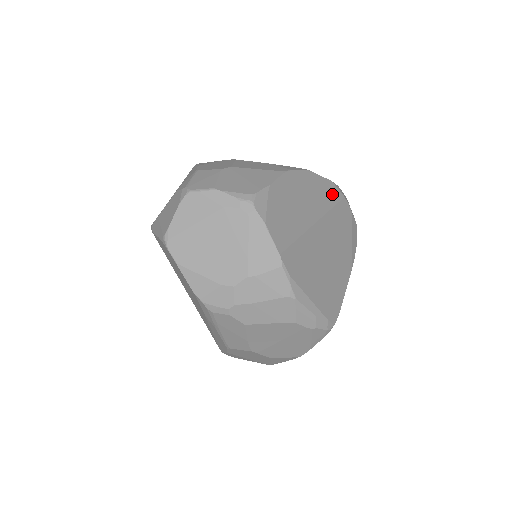
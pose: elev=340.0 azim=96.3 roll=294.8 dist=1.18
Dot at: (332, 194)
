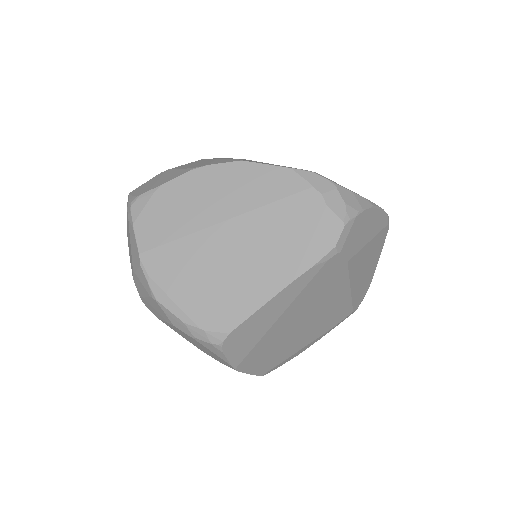
Dot at: (282, 185)
